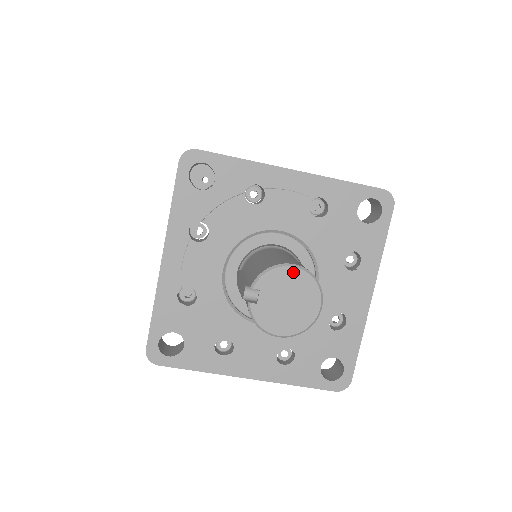
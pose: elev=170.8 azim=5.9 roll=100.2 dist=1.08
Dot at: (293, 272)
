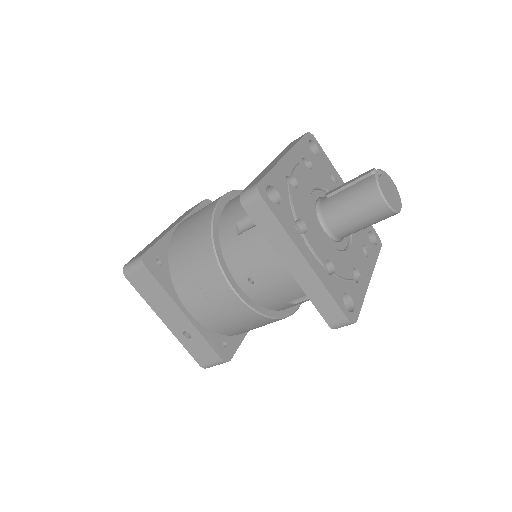
Dot at: (393, 183)
